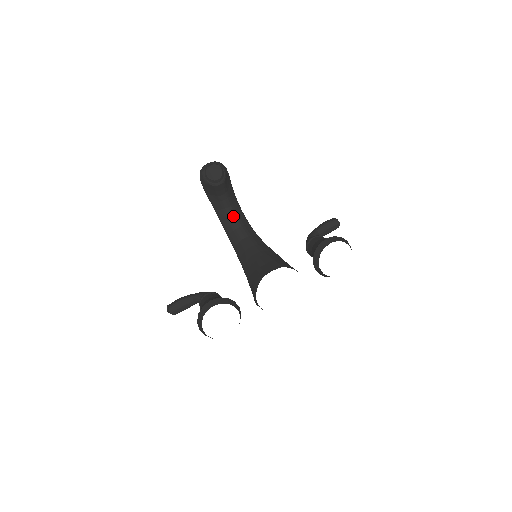
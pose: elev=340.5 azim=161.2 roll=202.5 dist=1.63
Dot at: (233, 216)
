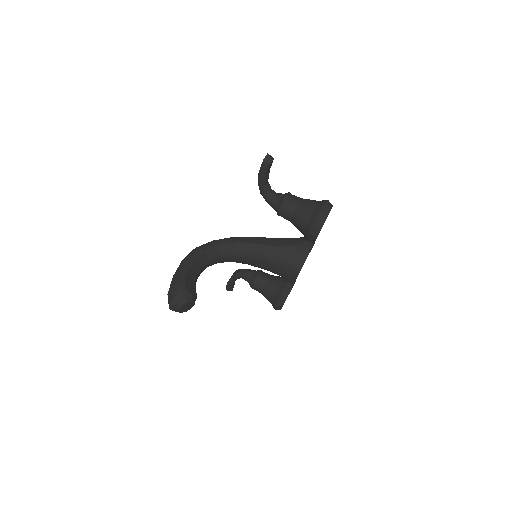
Dot at: (208, 264)
